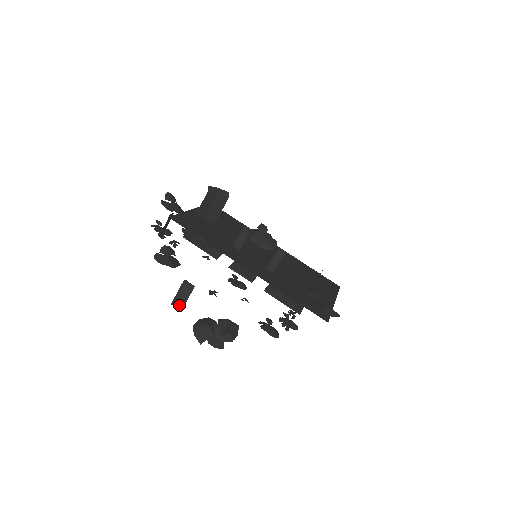
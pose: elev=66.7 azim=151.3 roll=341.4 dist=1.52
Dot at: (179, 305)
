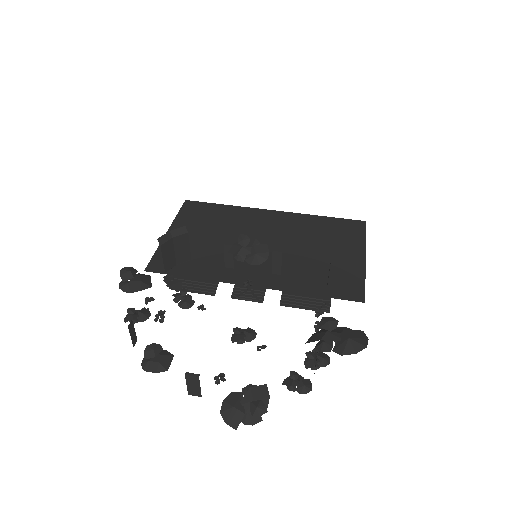
Dot at: (196, 393)
